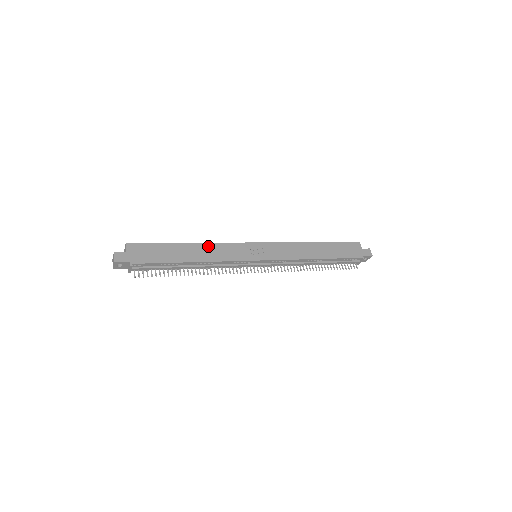
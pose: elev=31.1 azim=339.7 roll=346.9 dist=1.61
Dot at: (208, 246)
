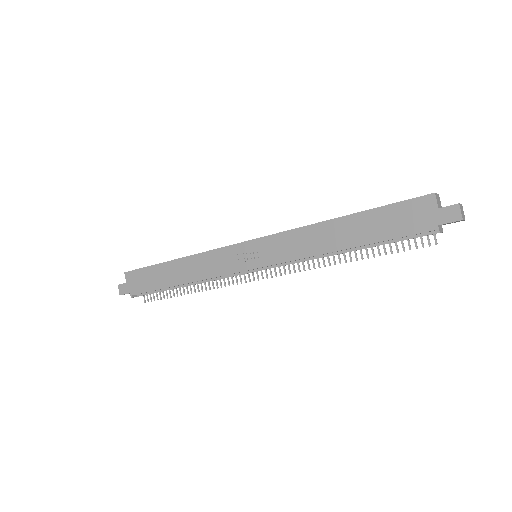
Dot at: (193, 260)
